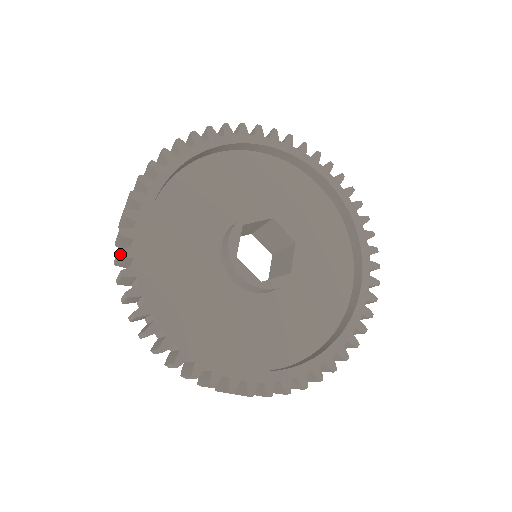
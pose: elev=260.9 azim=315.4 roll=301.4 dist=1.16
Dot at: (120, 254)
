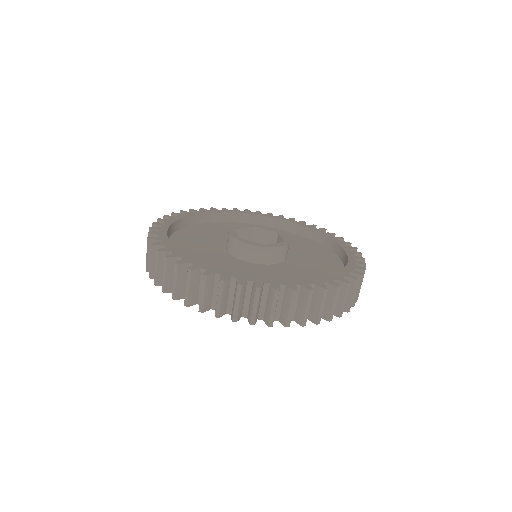
Dot at: (153, 244)
